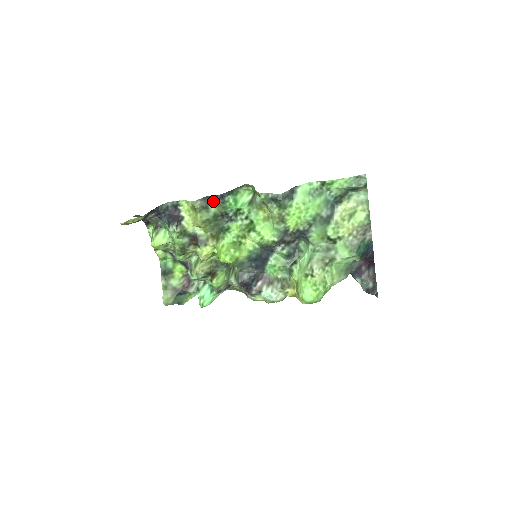
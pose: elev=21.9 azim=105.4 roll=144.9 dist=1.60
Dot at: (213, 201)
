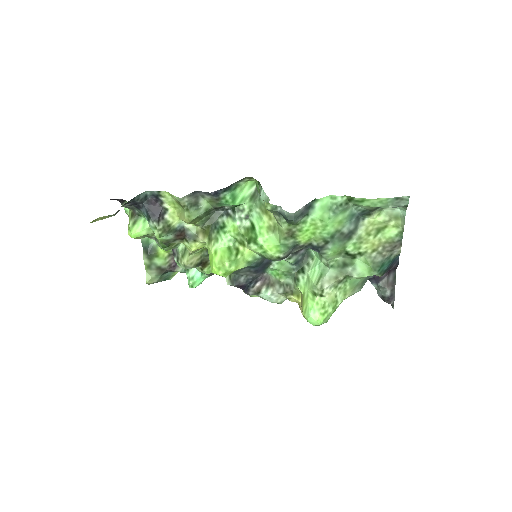
Dot at: (204, 196)
